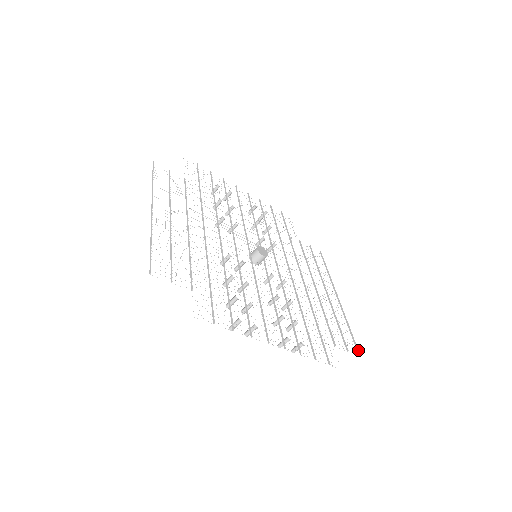
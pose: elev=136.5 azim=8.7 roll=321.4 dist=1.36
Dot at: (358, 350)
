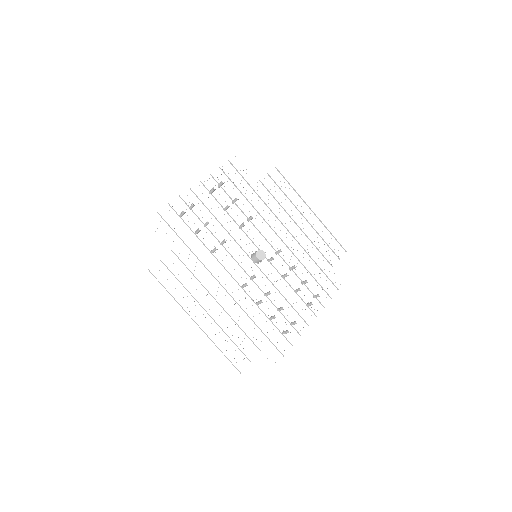
Dot at: (344, 249)
